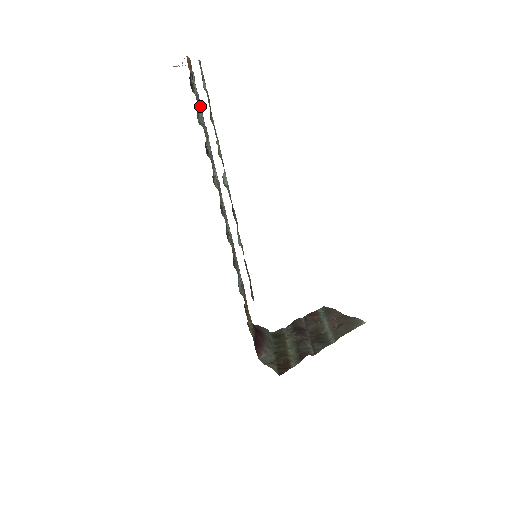
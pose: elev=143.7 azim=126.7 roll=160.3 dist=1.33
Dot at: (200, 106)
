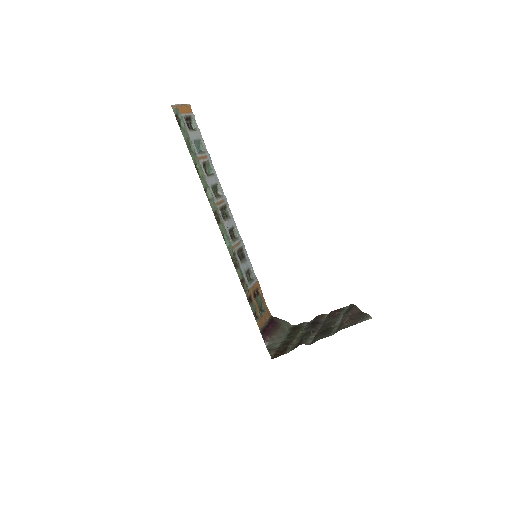
Dot at: (200, 139)
